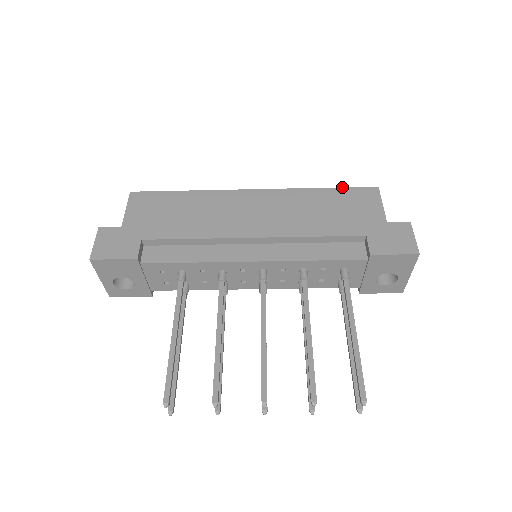
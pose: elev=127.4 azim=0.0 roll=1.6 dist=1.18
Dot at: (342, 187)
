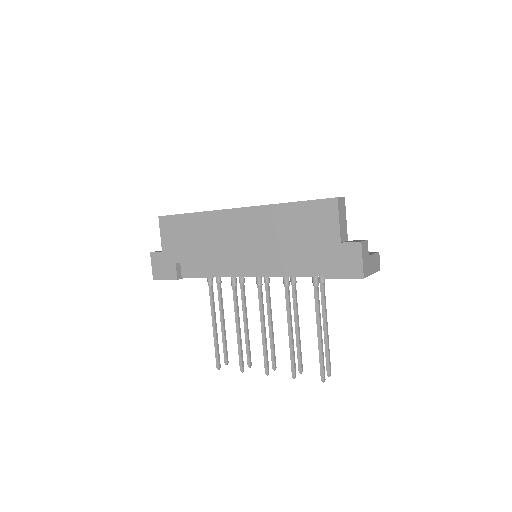
Dot at: occluded
